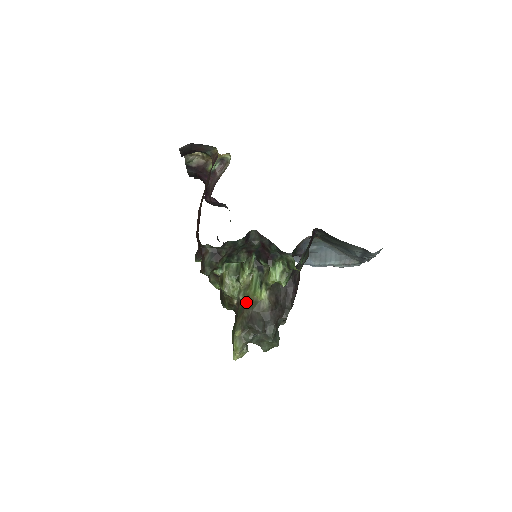
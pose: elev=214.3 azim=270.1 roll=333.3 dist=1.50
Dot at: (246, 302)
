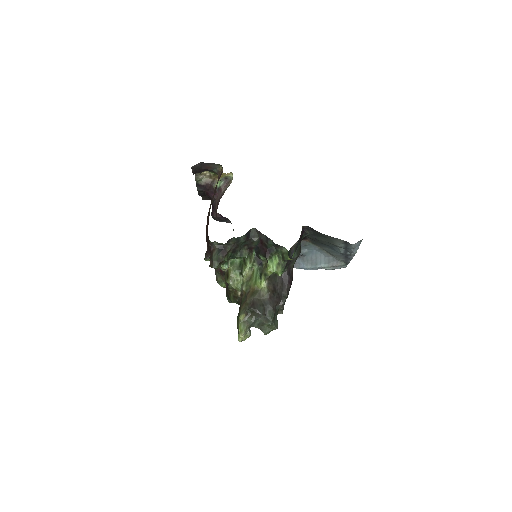
Dot at: (248, 292)
